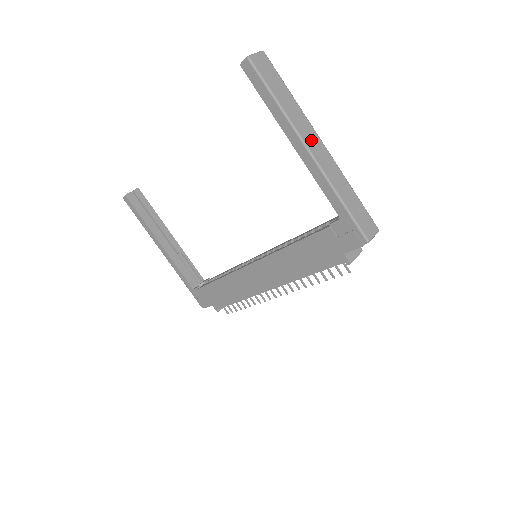
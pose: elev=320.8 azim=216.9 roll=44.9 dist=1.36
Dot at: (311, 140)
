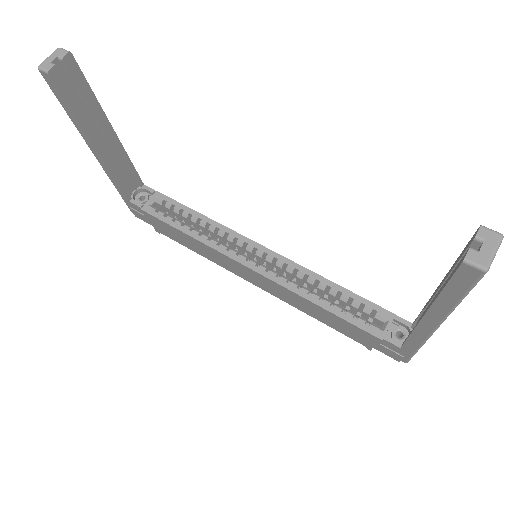
Dot at: occluded
